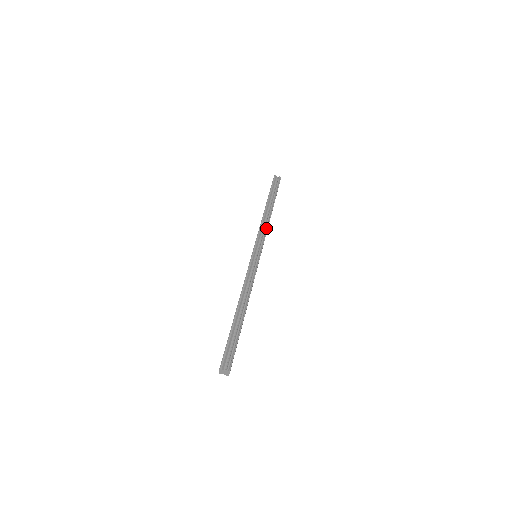
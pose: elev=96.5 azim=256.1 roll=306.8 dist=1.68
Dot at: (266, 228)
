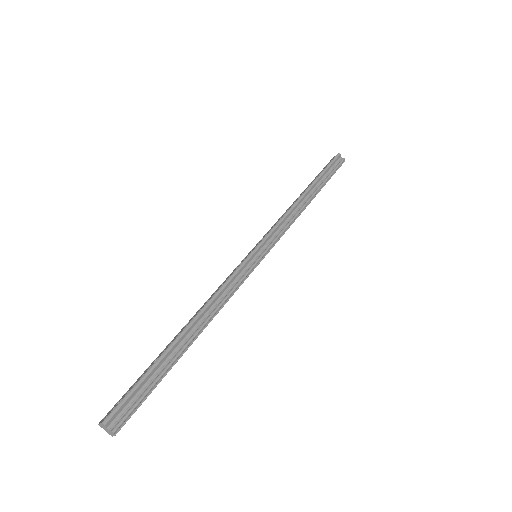
Dot at: (291, 222)
